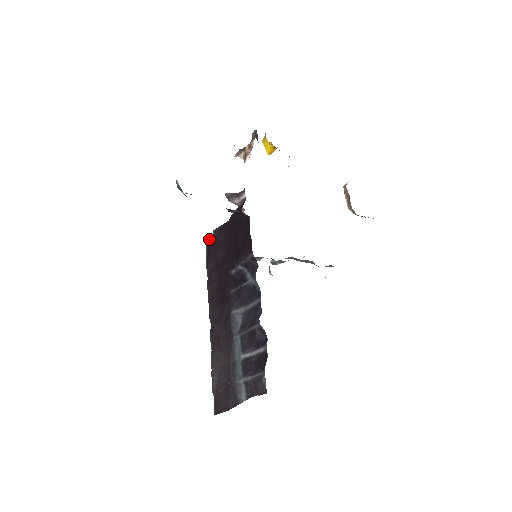
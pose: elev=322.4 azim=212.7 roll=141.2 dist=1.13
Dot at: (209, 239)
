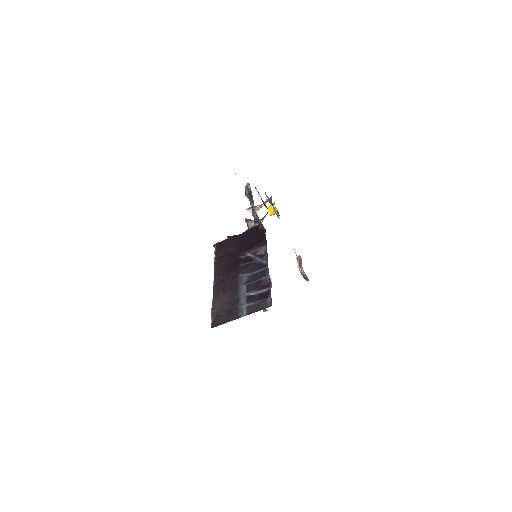
Dot at: (220, 242)
